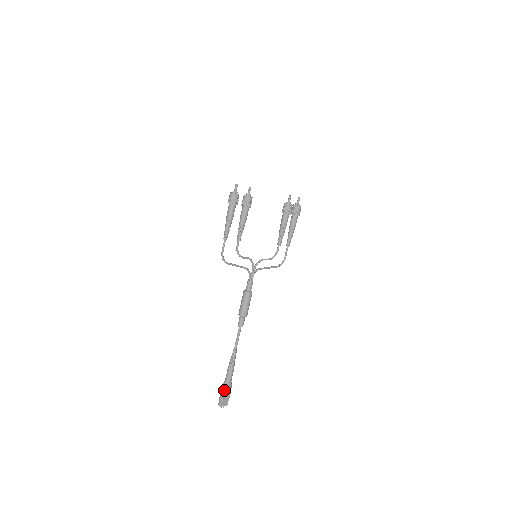
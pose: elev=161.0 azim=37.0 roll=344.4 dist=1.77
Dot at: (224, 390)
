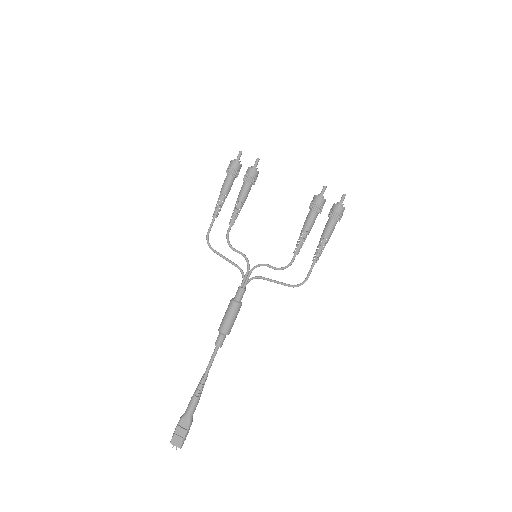
Dot at: (179, 422)
